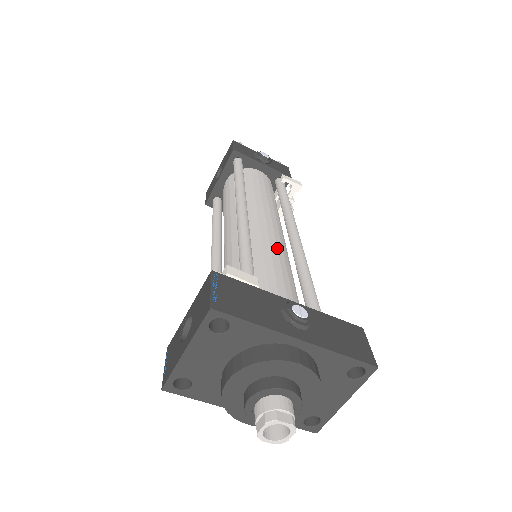
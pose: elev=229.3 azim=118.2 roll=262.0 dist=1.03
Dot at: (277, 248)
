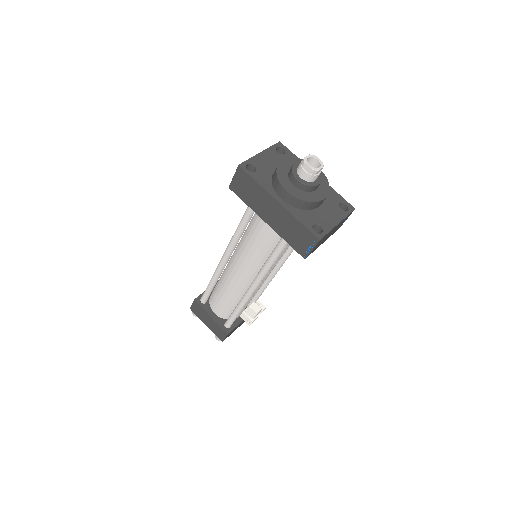
Dot at: occluded
